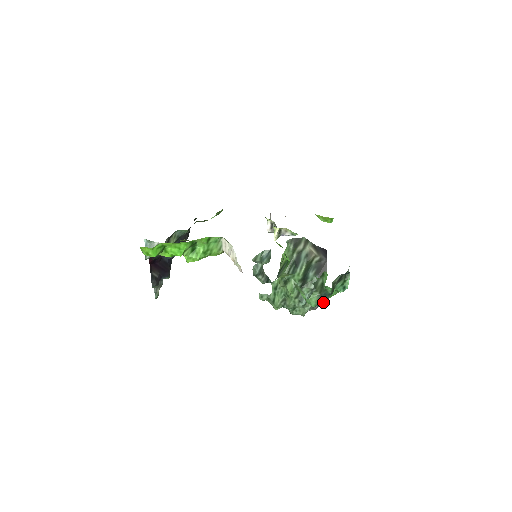
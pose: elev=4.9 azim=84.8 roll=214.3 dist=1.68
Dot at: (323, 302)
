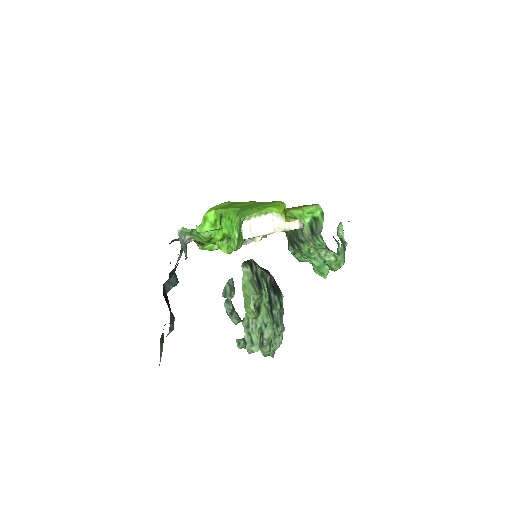
Dot at: occluded
